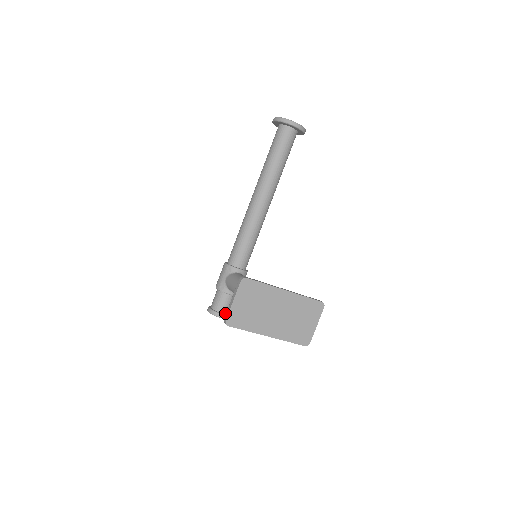
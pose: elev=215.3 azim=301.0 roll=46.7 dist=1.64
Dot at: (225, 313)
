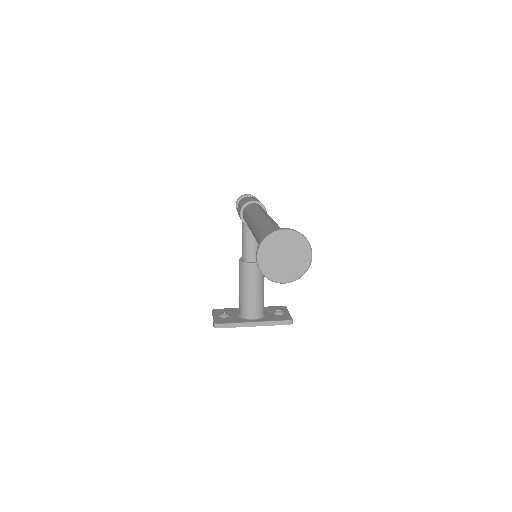
Dot at: occluded
